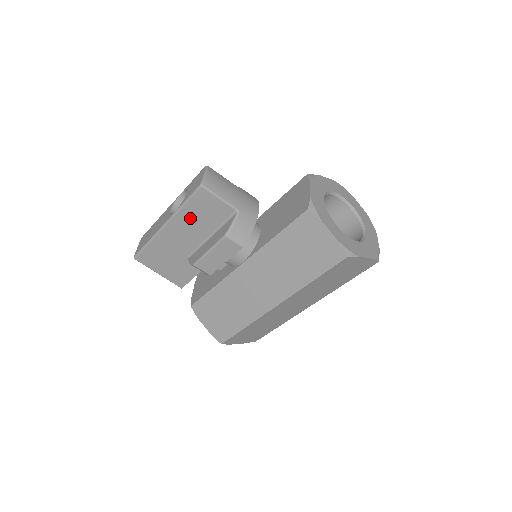
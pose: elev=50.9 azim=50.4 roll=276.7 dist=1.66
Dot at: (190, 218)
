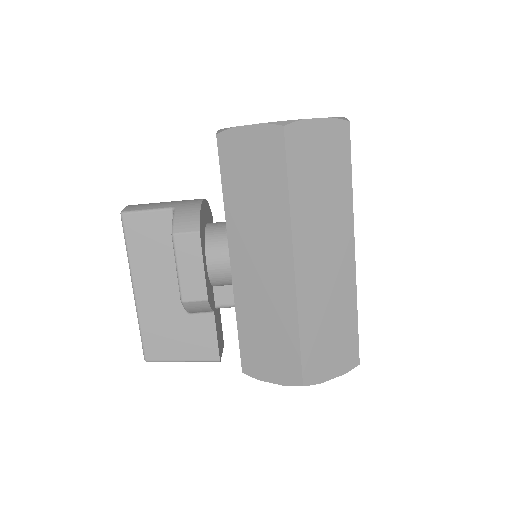
Dot at: (145, 259)
